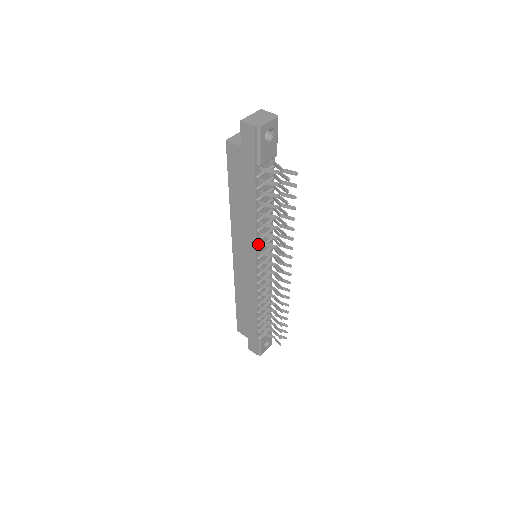
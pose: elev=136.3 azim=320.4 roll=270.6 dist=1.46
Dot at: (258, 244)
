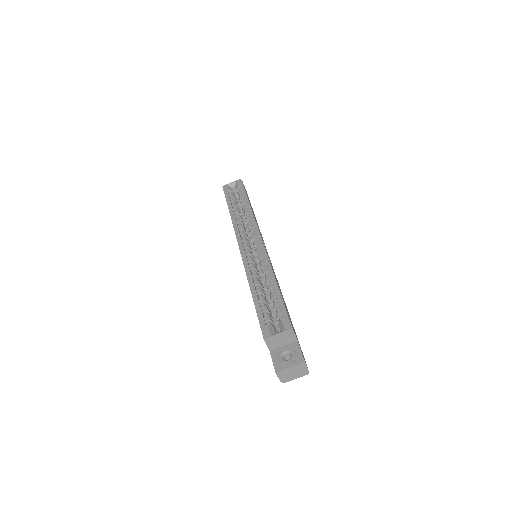
Dot at: occluded
